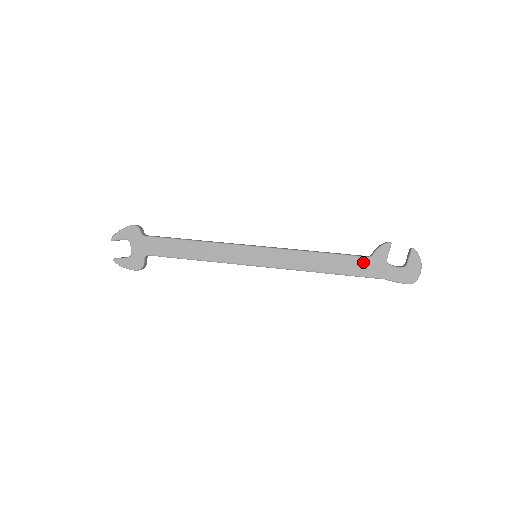
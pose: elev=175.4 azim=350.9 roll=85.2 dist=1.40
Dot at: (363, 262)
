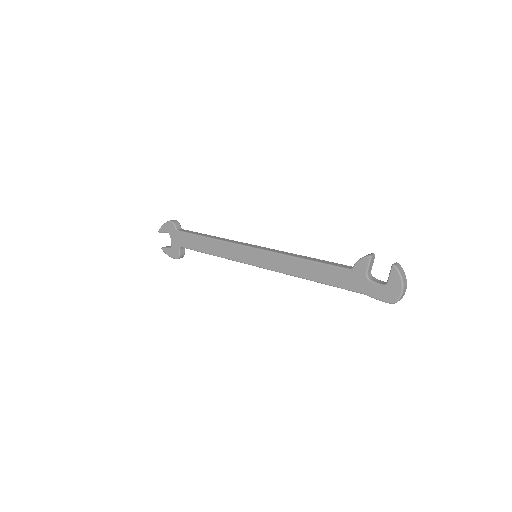
Dot at: (344, 274)
